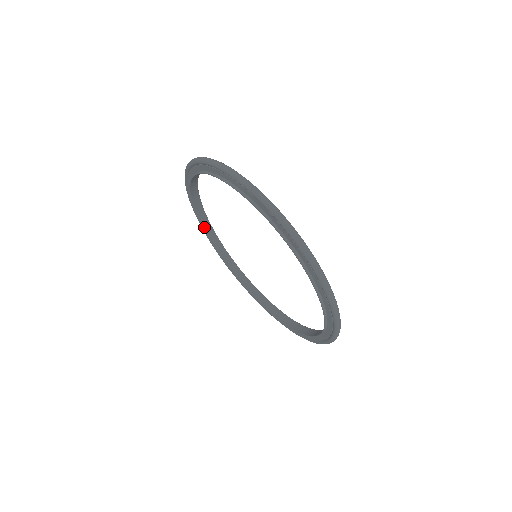
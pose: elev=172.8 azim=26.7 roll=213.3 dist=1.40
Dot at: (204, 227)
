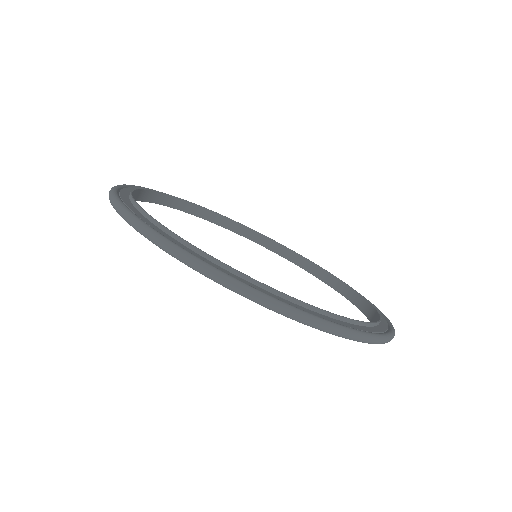
Dot at: (187, 211)
